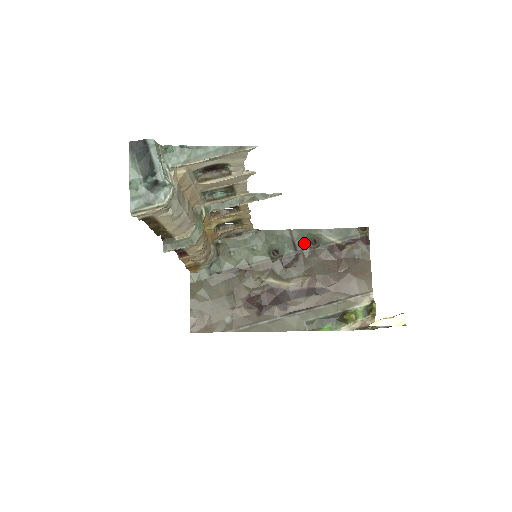
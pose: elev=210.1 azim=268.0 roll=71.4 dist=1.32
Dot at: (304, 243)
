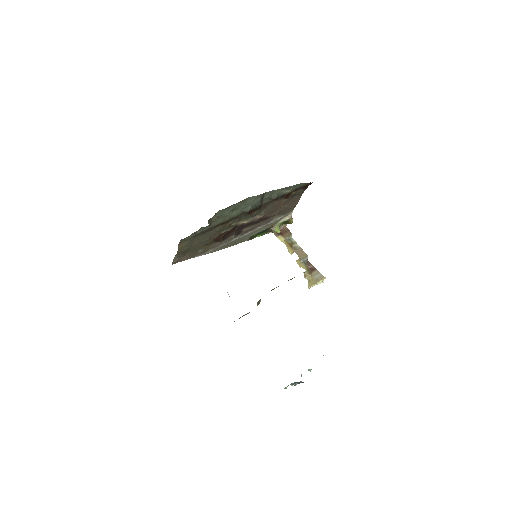
Dot at: (269, 199)
